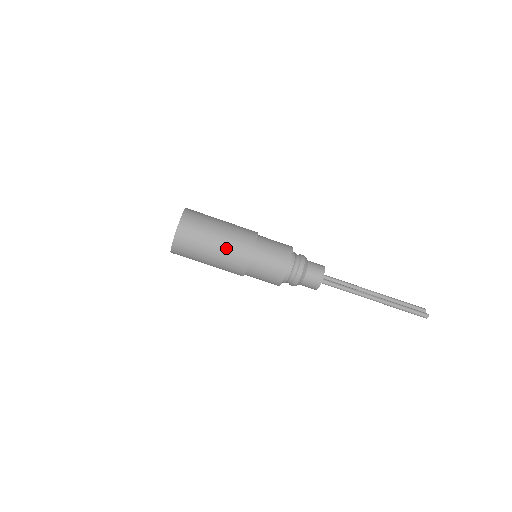
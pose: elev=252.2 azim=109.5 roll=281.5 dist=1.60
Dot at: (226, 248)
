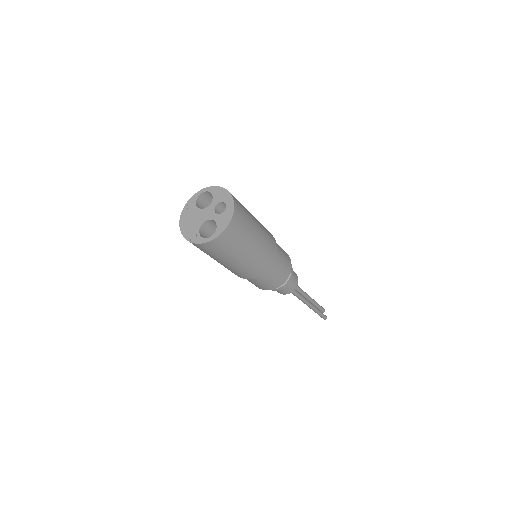
Dot at: (253, 260)
